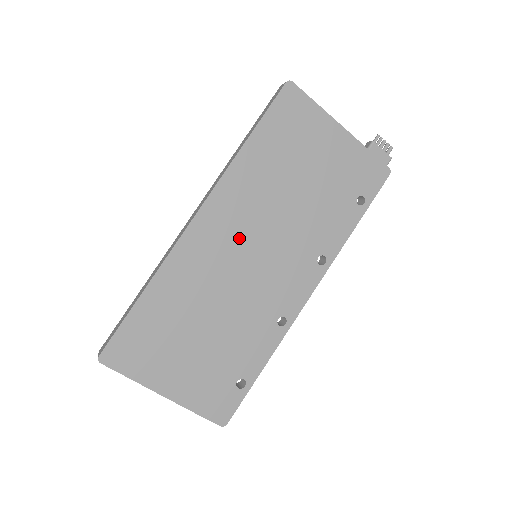
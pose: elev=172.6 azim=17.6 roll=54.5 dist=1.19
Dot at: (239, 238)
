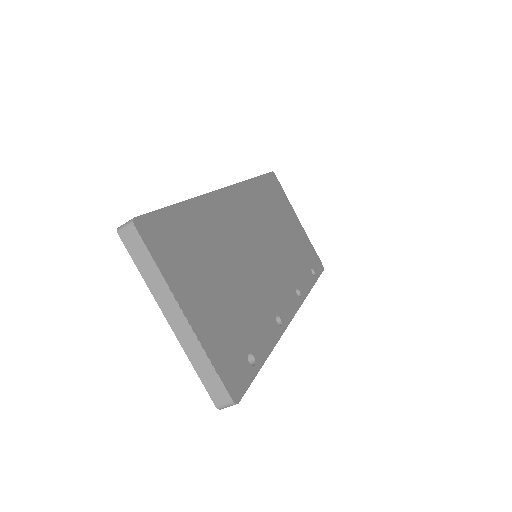
Dot at: (251, 228)
